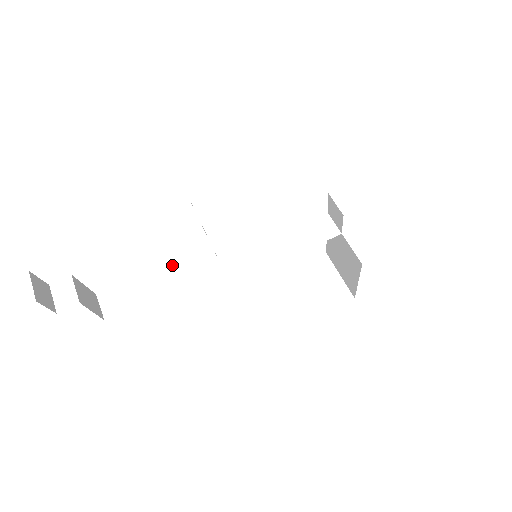
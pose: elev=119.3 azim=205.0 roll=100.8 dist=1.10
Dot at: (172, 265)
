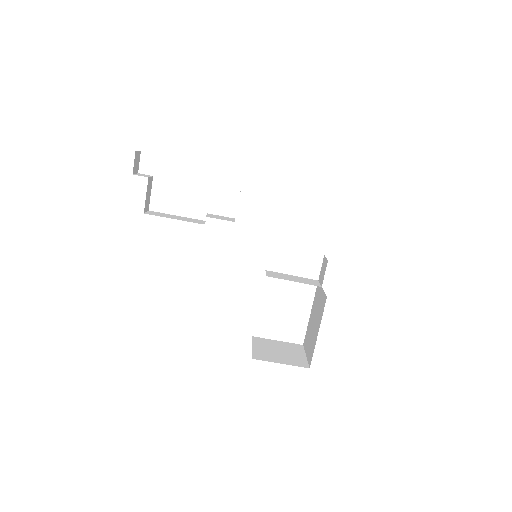
Dot at: (204, 221)
